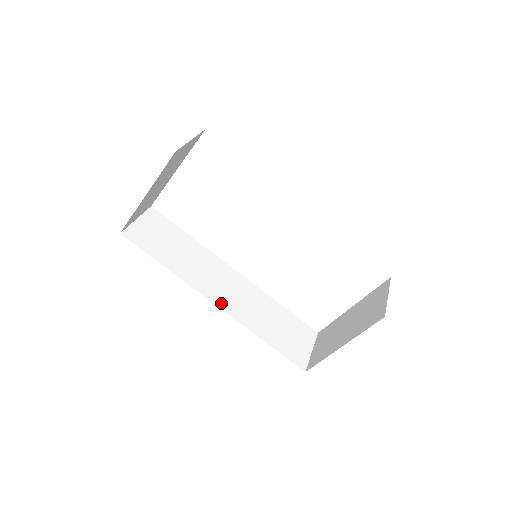
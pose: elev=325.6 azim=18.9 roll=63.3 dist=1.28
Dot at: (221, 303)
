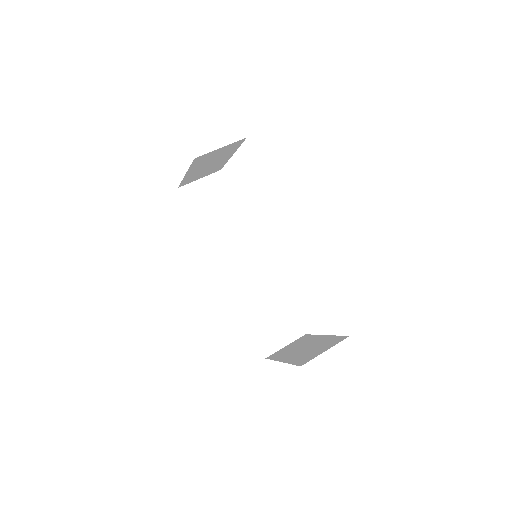
Dot at: (228, 274)
